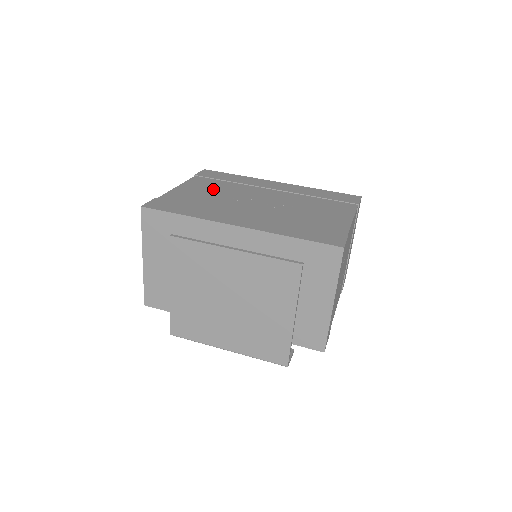
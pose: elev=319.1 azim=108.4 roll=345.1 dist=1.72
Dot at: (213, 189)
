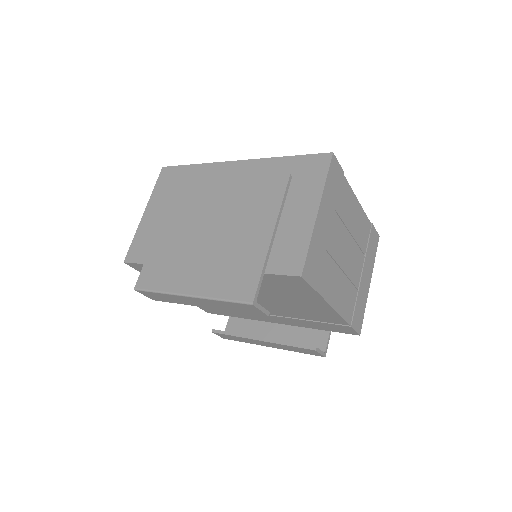
Dot at: occluded
